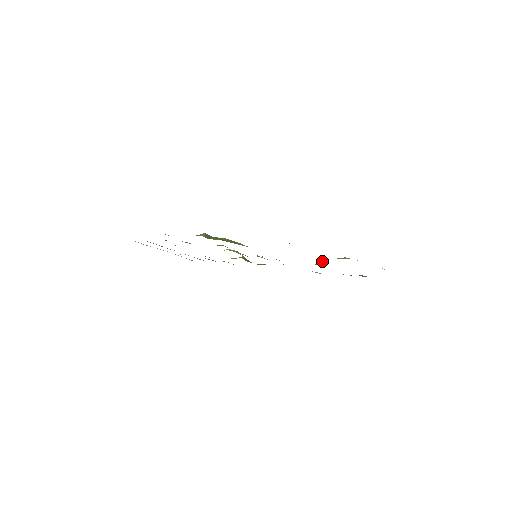
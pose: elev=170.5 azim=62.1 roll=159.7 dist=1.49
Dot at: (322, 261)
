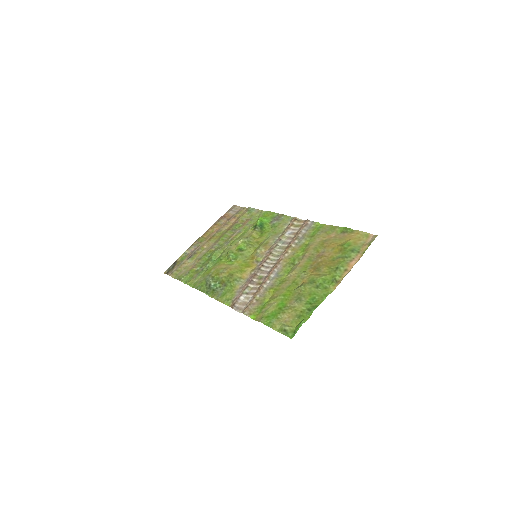
Dot at: (294, 273)
